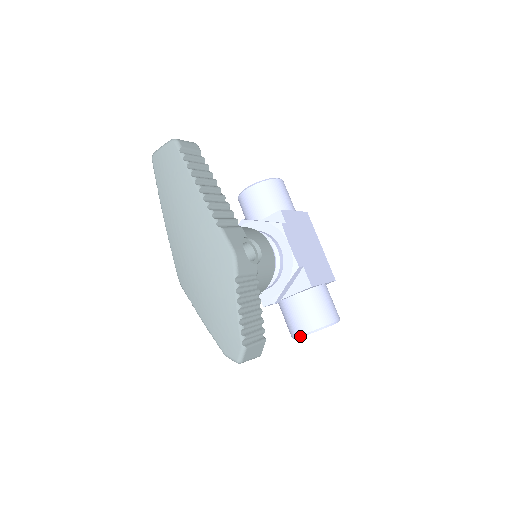
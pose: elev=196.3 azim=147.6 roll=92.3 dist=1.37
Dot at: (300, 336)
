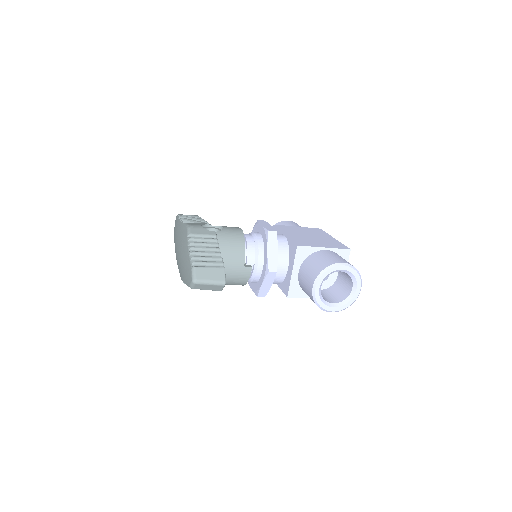
Dot at: (313, 294)
